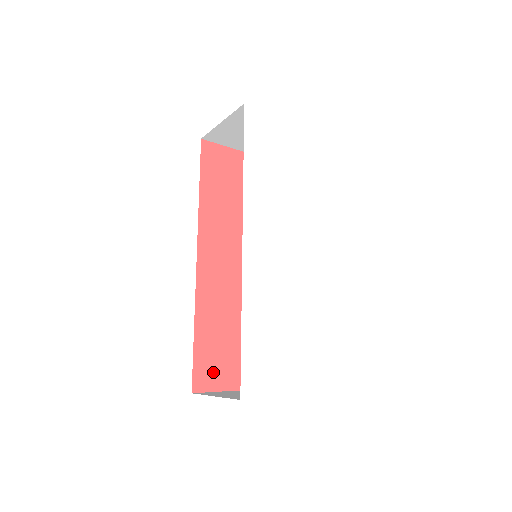
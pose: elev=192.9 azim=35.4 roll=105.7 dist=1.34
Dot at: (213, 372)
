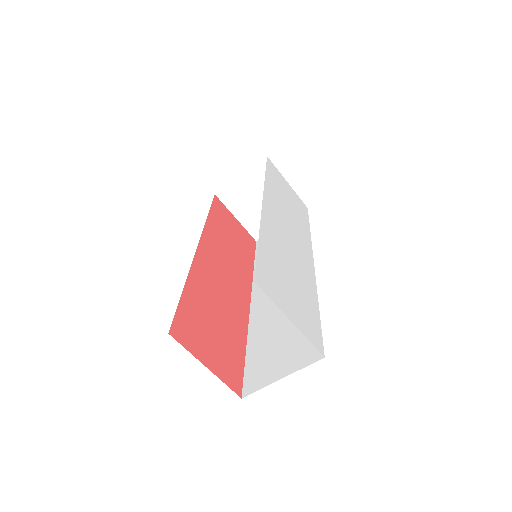
Dot at: (192, 335)
